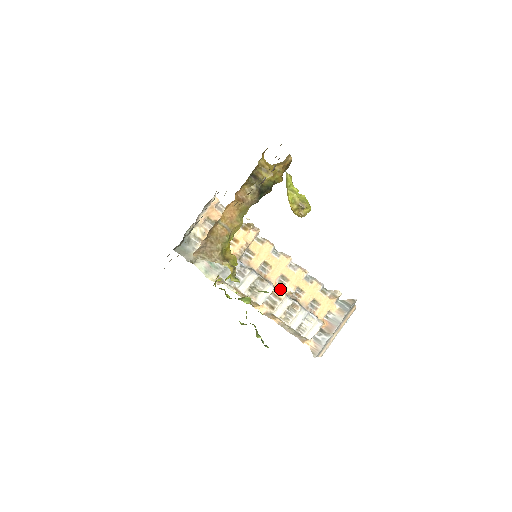
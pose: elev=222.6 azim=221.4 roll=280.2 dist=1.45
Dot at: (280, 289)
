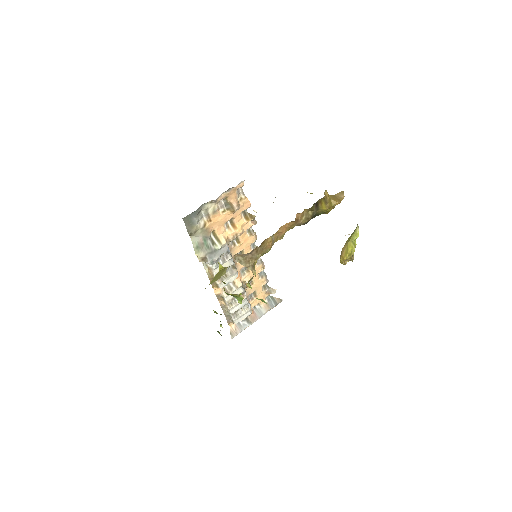
Dot at: (239, 277)
